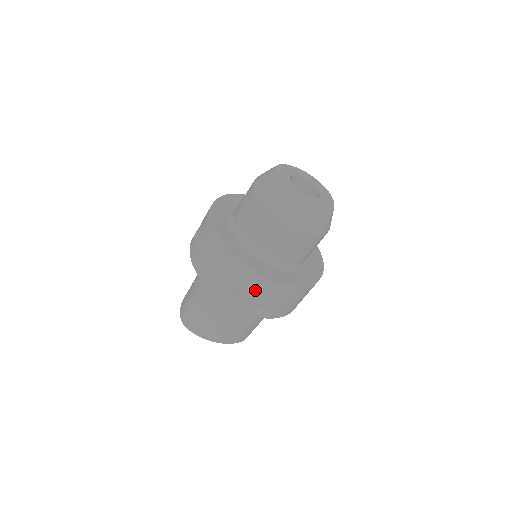
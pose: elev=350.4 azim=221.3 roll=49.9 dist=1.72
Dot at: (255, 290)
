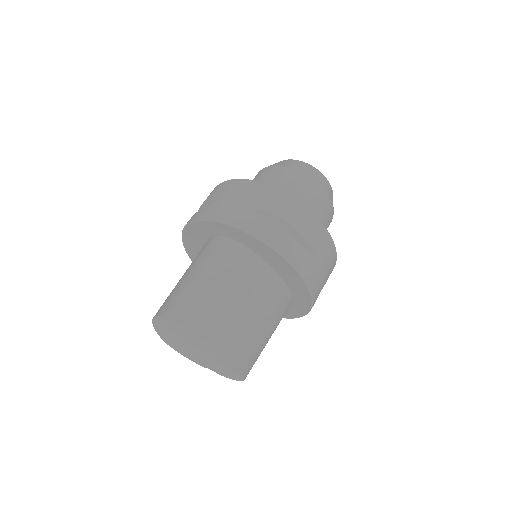
Dot at: (293, 220)
